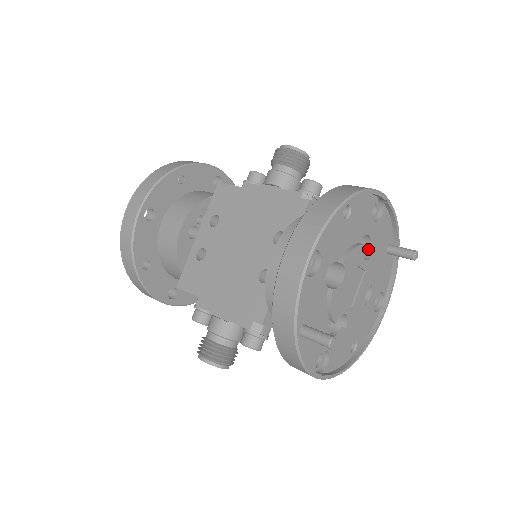
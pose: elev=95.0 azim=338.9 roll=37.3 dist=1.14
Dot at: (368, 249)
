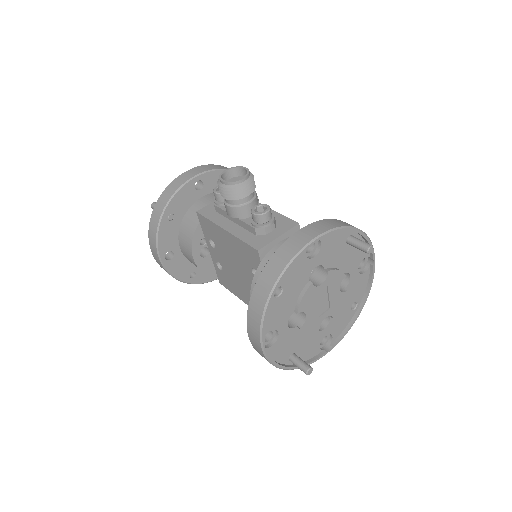
Dot at: (323, 268)
